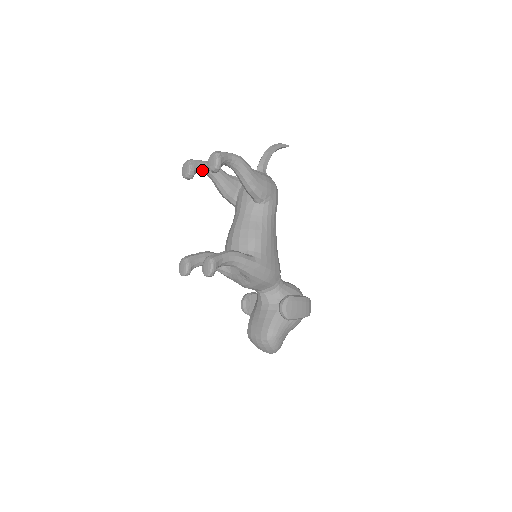
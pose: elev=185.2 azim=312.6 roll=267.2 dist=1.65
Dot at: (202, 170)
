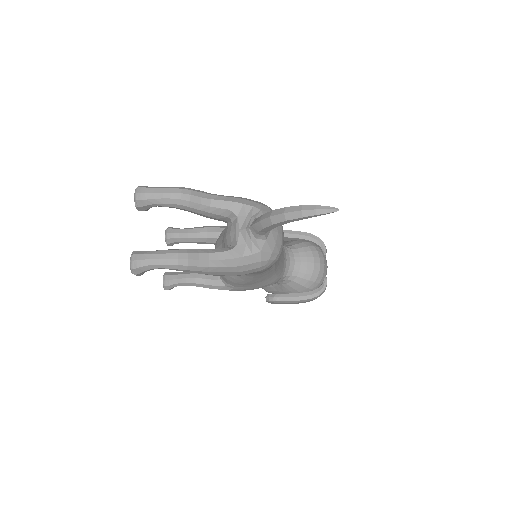
Dot at: occluded
